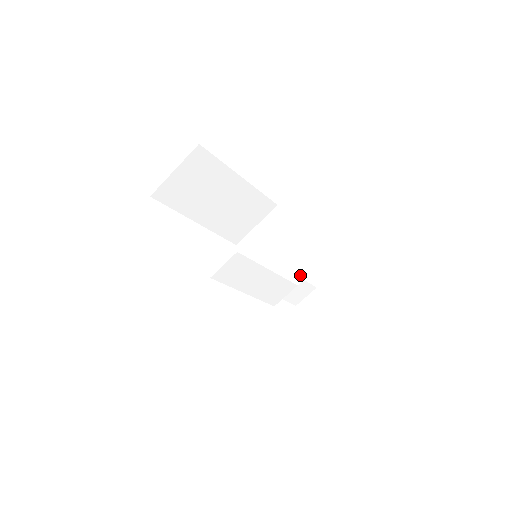
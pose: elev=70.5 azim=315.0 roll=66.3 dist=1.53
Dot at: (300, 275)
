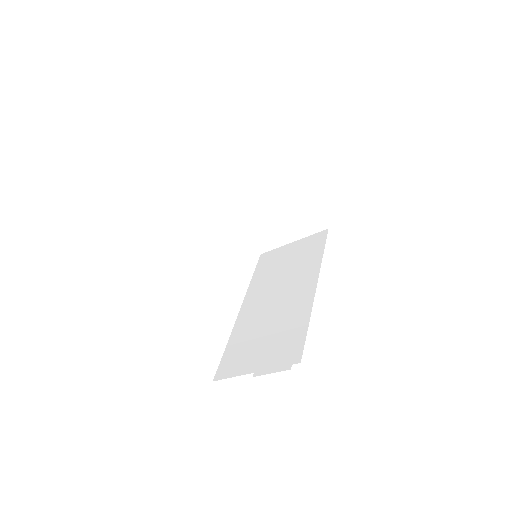
Dot at: (297, 232)
